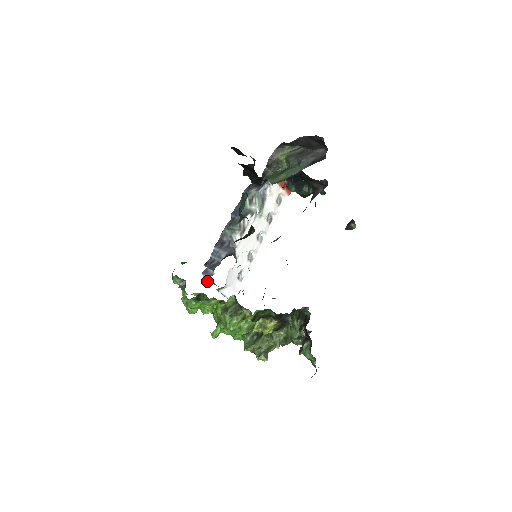
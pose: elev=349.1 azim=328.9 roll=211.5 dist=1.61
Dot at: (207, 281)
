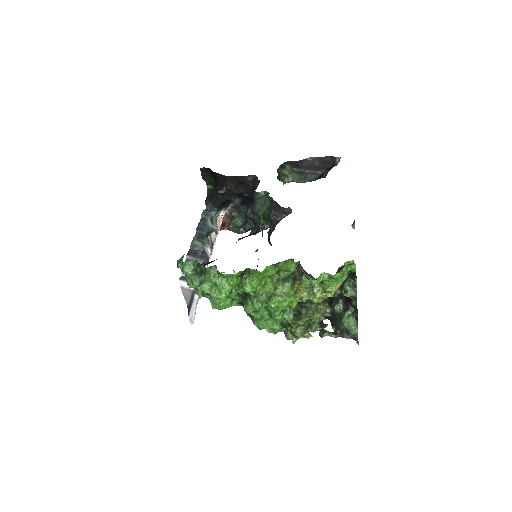
Dot at: occluded
